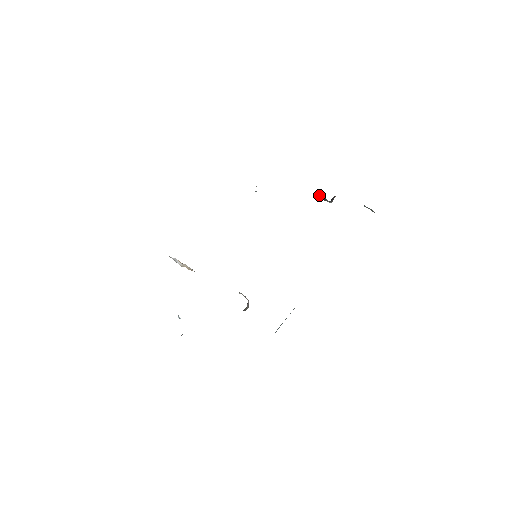
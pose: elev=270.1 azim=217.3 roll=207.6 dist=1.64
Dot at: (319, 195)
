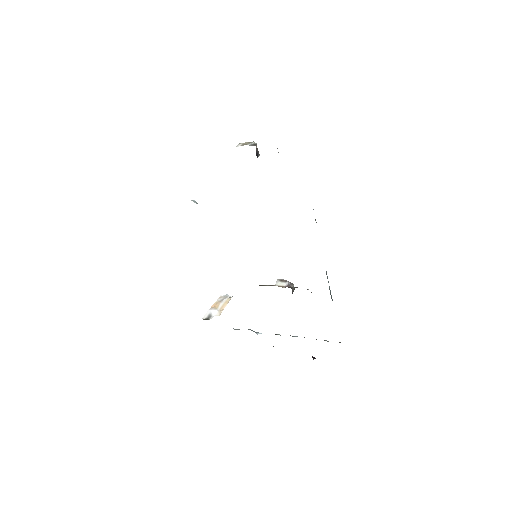
Dot at: occluded
